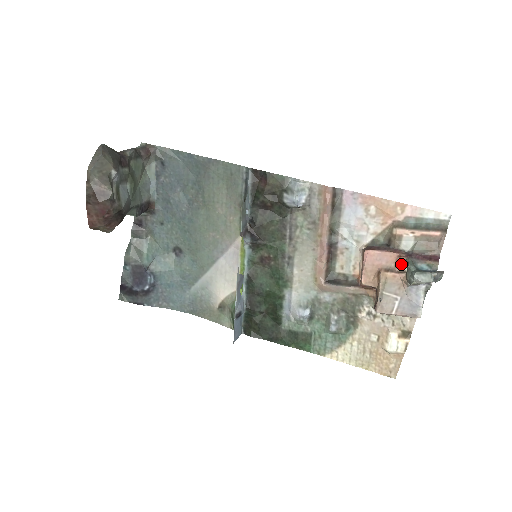
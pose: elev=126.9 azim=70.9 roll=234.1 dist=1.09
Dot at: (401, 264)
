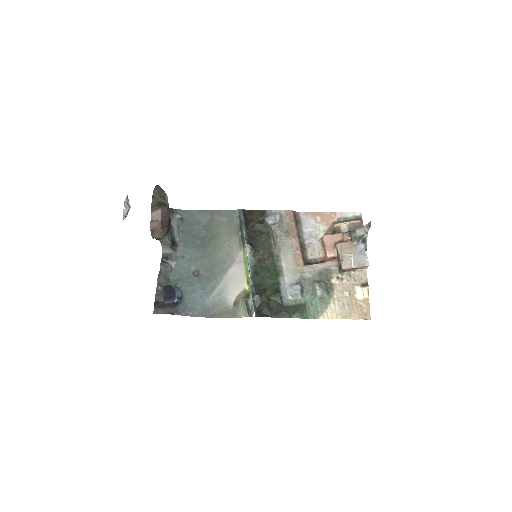
Dot at: (346, 237)
